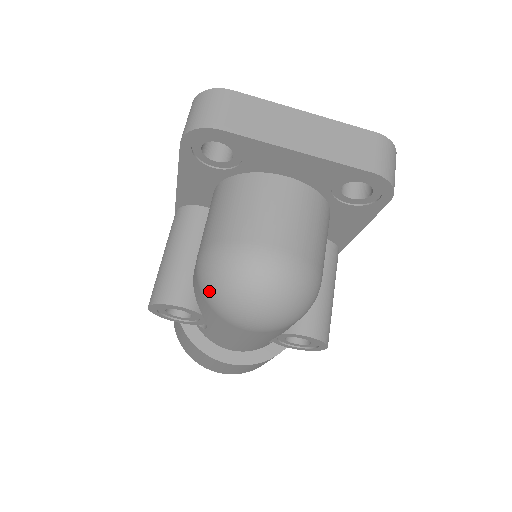
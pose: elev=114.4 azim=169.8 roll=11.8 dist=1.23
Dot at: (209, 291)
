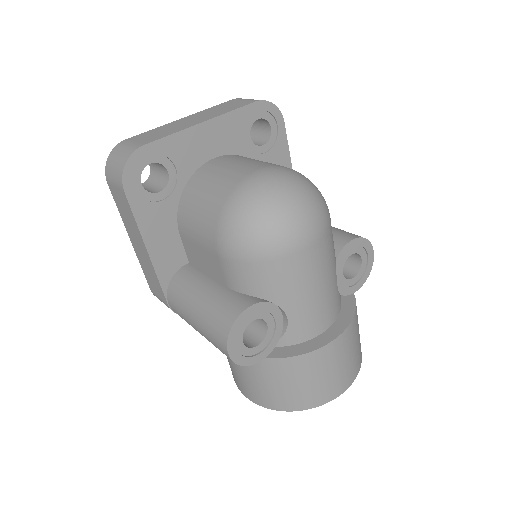
Dot at: (253, 242)
